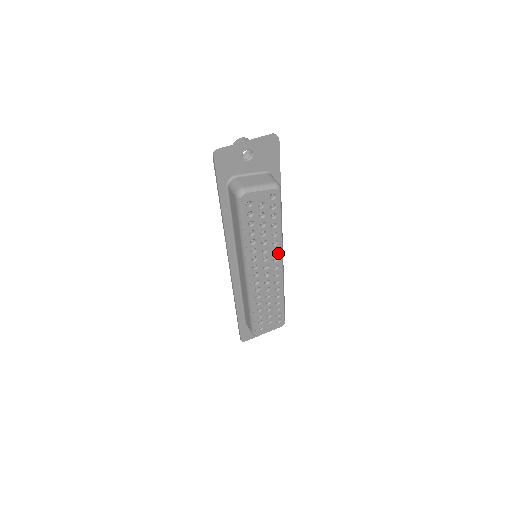
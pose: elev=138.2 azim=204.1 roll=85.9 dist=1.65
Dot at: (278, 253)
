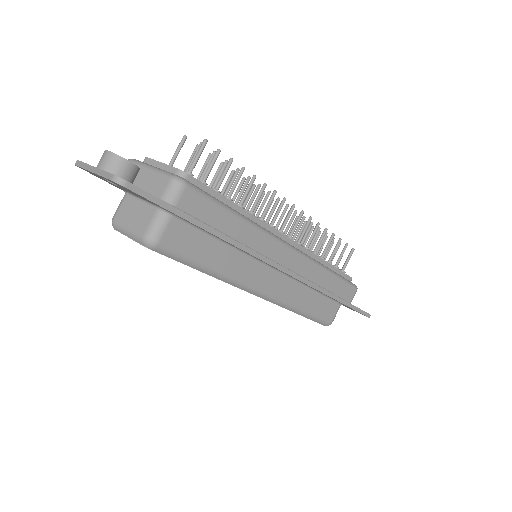
Dot at: occluded
